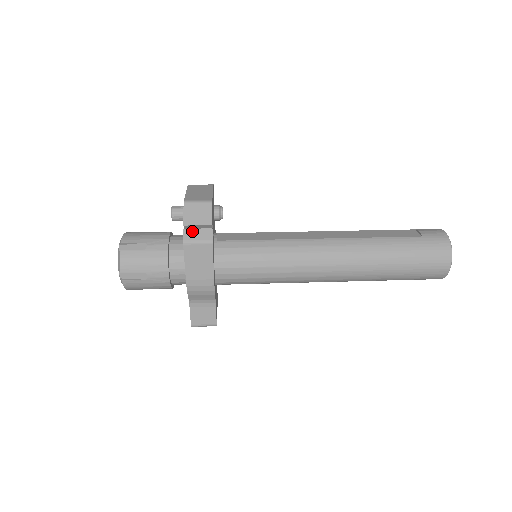
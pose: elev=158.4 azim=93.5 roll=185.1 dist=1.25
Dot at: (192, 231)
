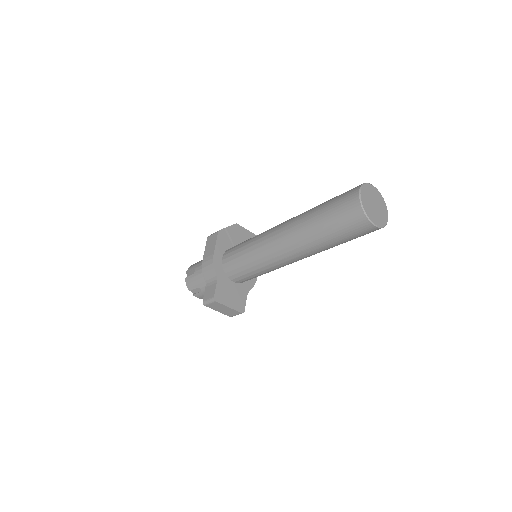
Dot at: occluded
